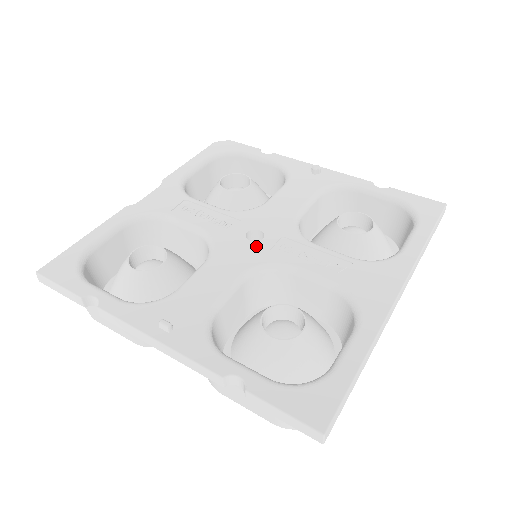
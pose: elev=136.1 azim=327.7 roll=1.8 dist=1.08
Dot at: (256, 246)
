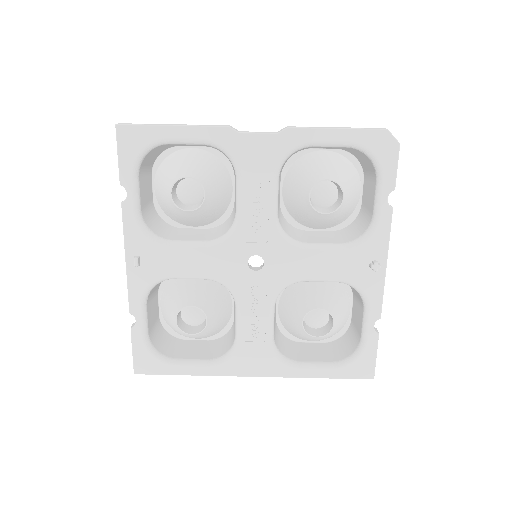
Dot at: (244, 271)
